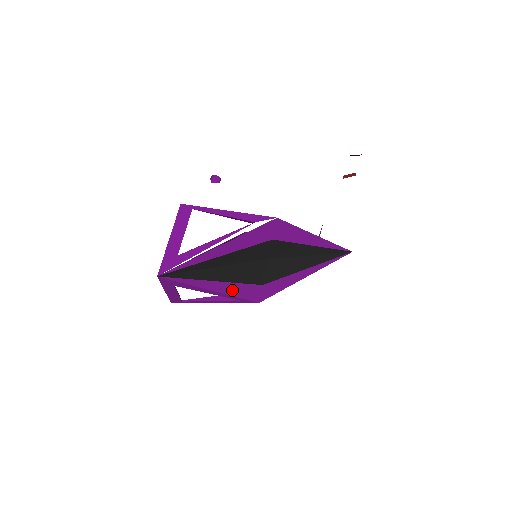
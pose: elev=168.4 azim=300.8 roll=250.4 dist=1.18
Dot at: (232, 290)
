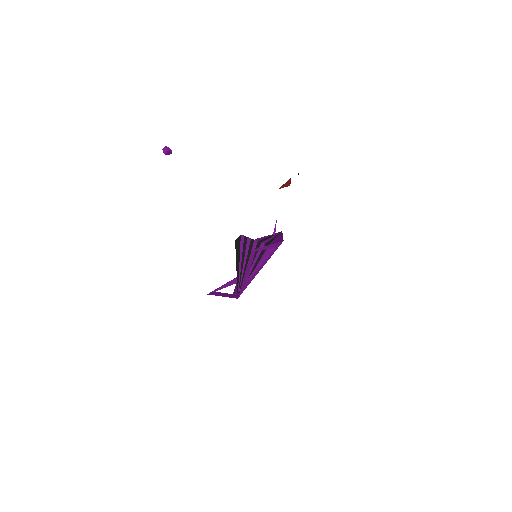
Dot at: occluded
